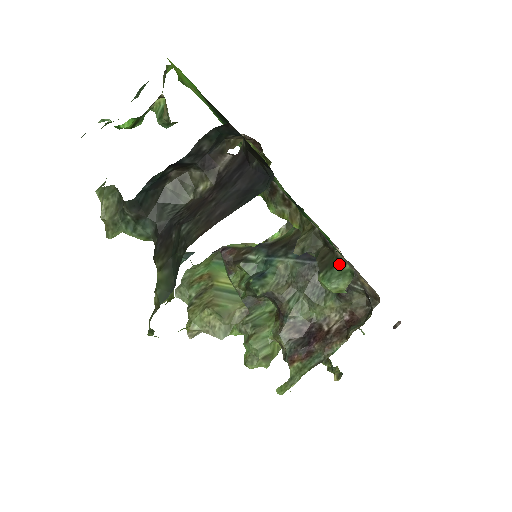
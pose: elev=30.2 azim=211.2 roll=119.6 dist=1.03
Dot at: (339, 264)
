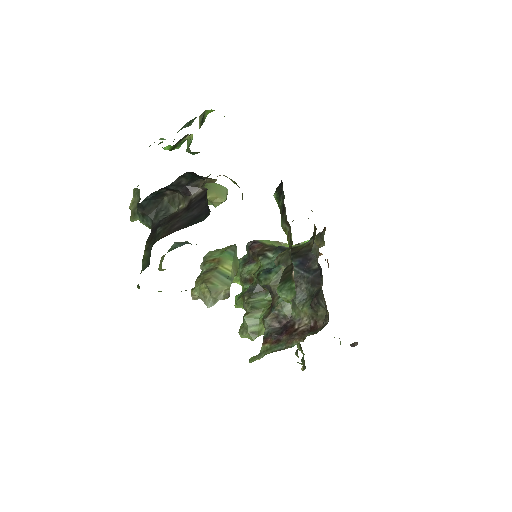
Dot at: (290, 281)
